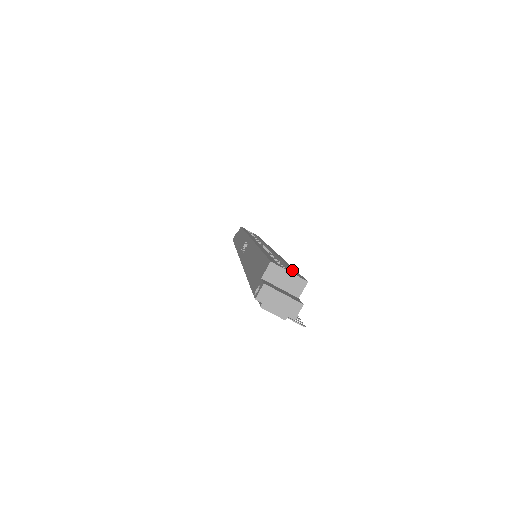
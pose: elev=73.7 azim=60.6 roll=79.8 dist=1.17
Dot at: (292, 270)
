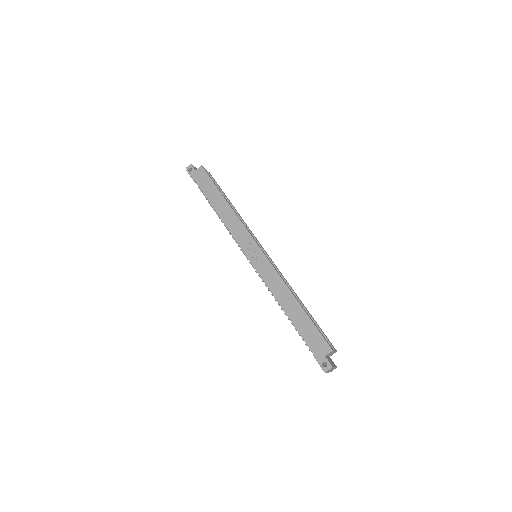
Dot at: (325, 336)
